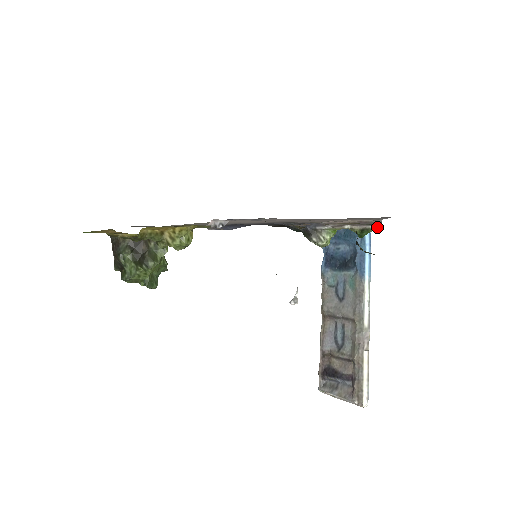
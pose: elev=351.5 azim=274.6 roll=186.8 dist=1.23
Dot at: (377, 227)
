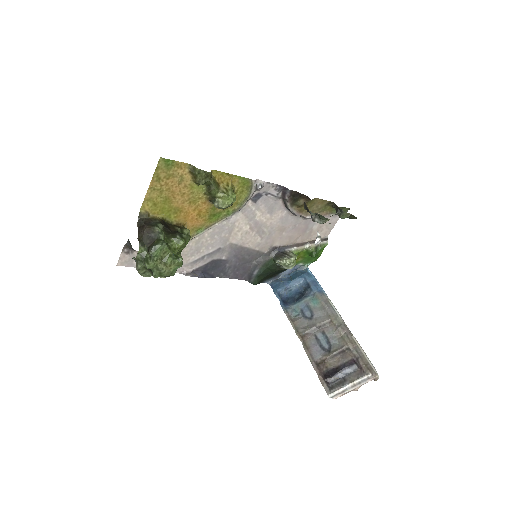
Dot at: (325, 243)
